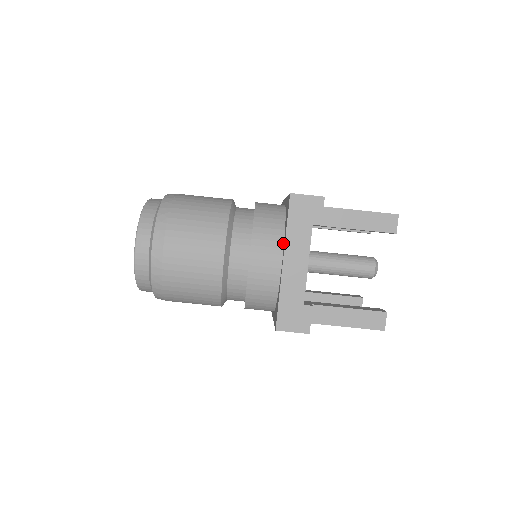
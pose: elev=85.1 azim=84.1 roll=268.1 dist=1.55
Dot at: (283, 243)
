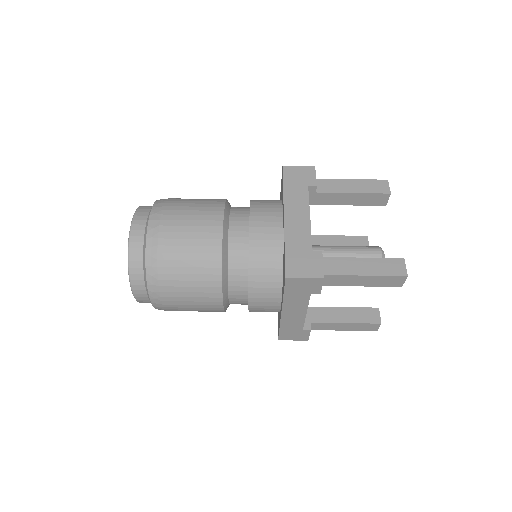
Dot at: (282, 209)
